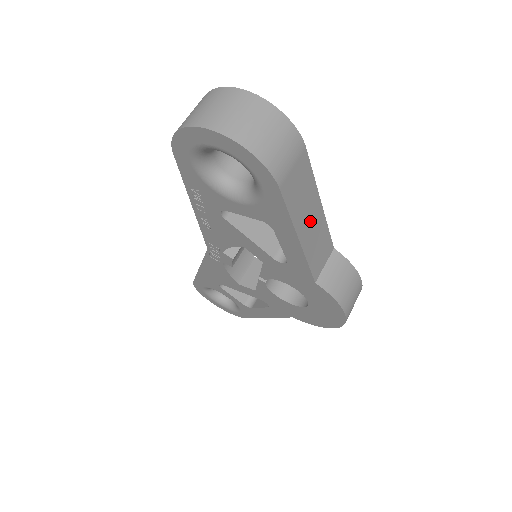
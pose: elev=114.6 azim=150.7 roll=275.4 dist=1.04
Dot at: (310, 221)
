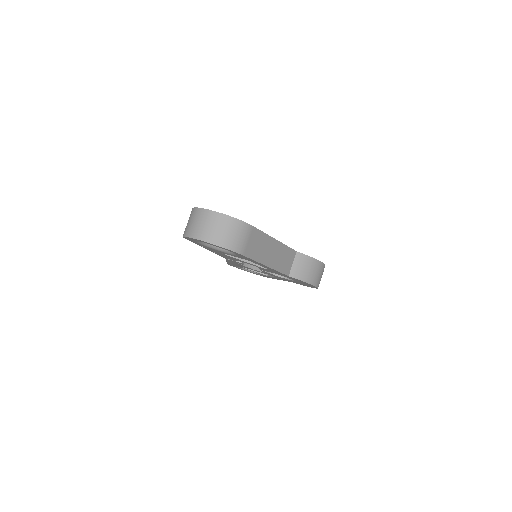
Dot at: (271, 253)
